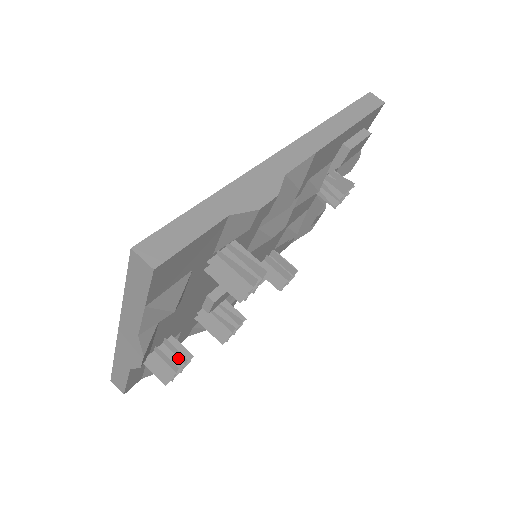
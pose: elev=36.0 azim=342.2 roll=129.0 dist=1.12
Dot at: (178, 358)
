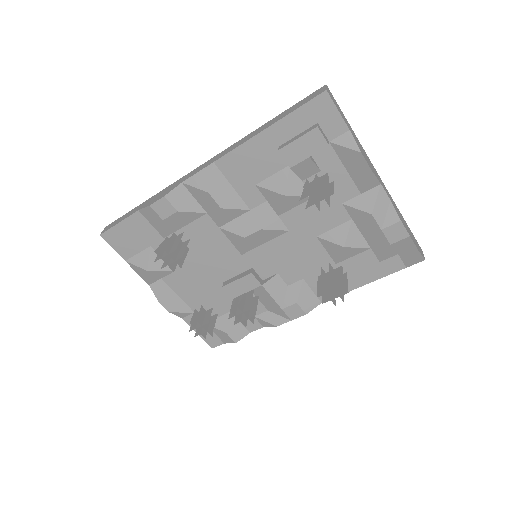
Dot at: (203, 321)
